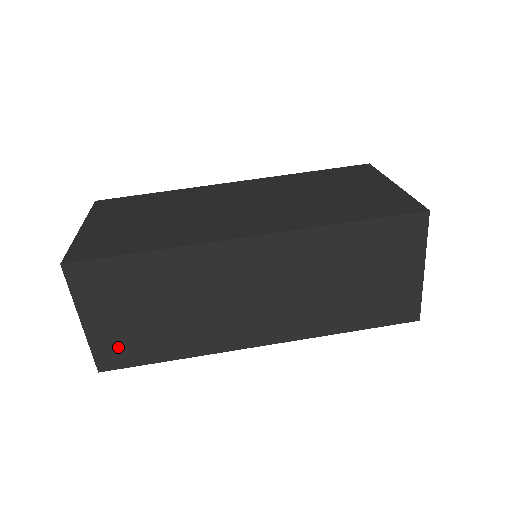
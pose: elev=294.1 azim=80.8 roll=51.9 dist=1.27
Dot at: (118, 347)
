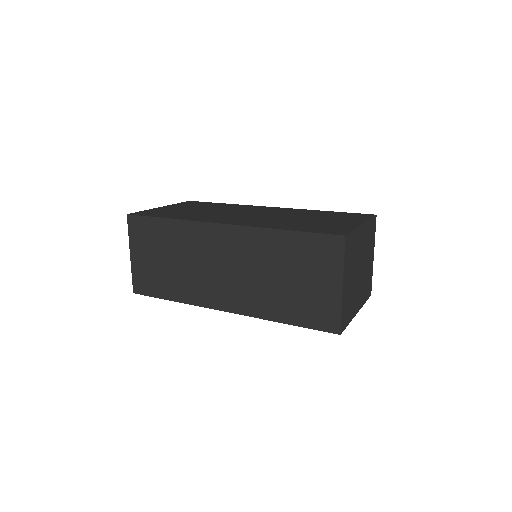
Dot at: (145, 279)
